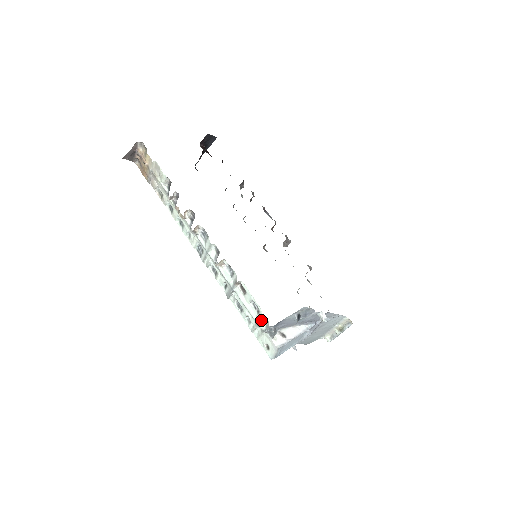
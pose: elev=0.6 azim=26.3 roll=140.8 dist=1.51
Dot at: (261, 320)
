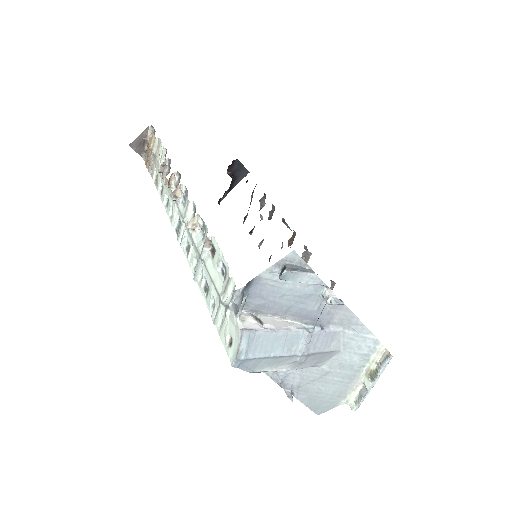
Dot at: (226, 288)
